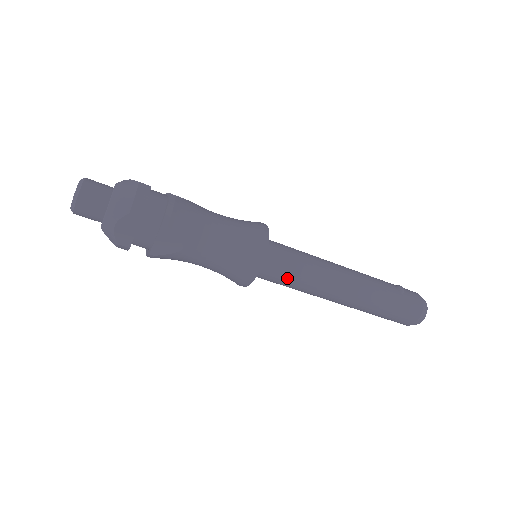
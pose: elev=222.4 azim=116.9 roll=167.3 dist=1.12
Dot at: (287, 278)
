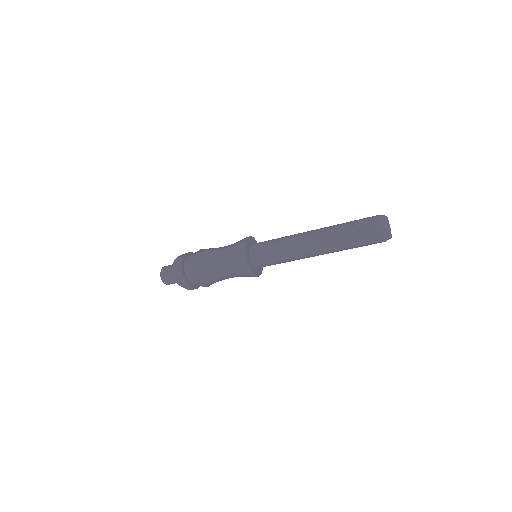
Dot at: (274, 261)
